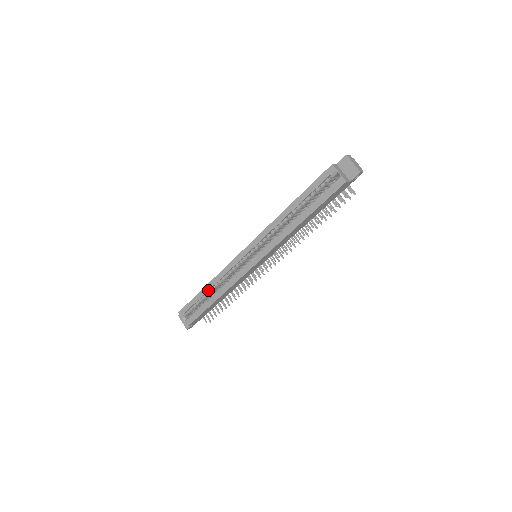
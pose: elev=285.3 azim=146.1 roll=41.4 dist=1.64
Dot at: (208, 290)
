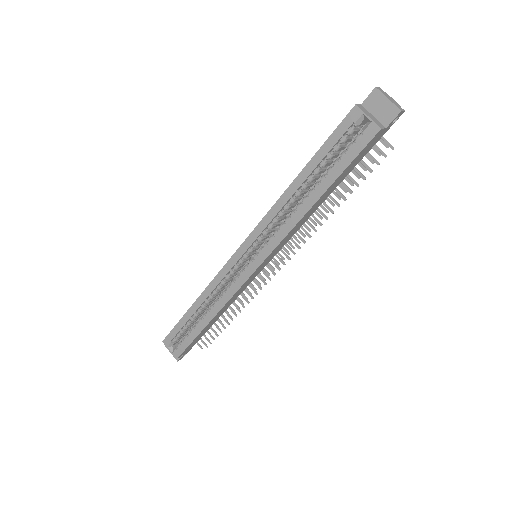
Dot at: (197, 309)
